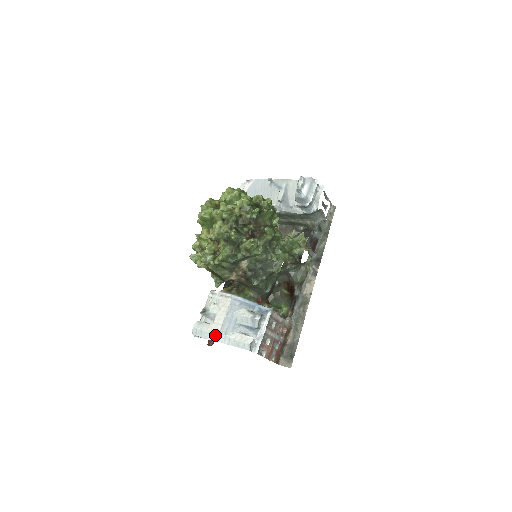
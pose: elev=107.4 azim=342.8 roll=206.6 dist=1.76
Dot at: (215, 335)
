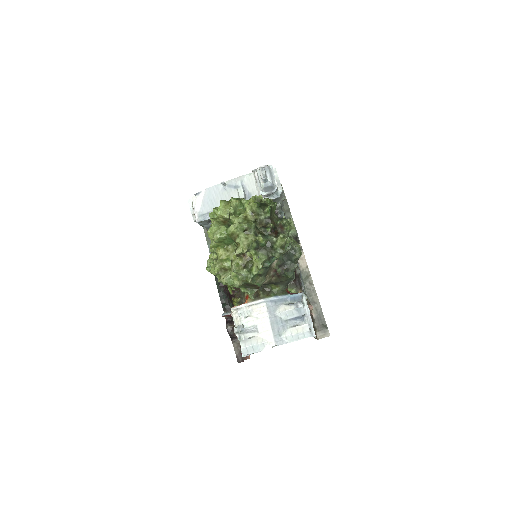
Dot at: (270, 342)
